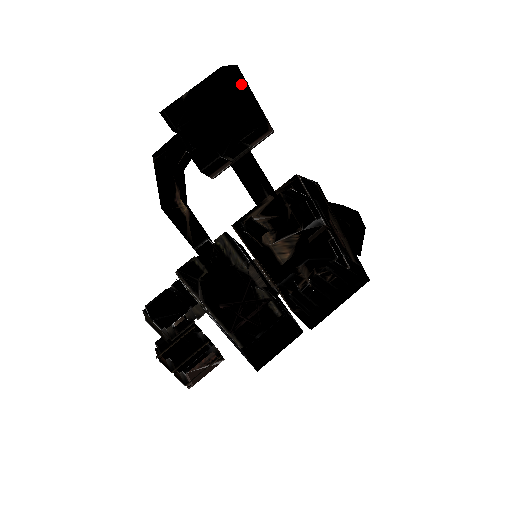
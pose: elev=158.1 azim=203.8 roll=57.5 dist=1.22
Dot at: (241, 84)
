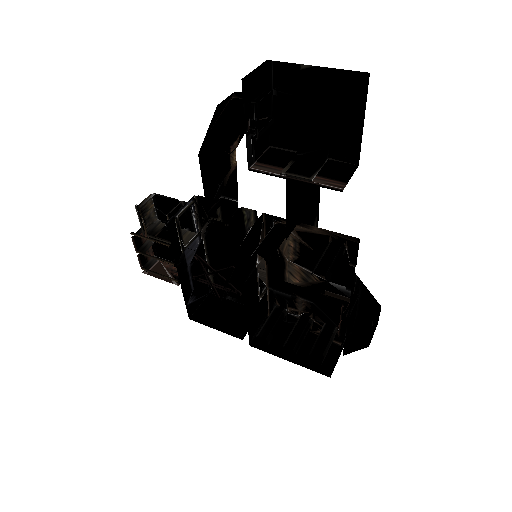
Dot at: occluded
